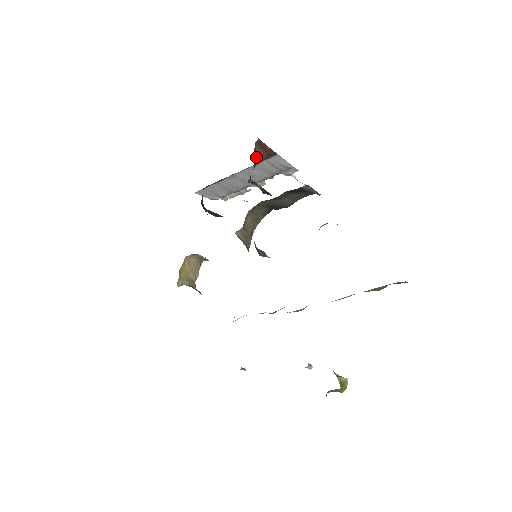
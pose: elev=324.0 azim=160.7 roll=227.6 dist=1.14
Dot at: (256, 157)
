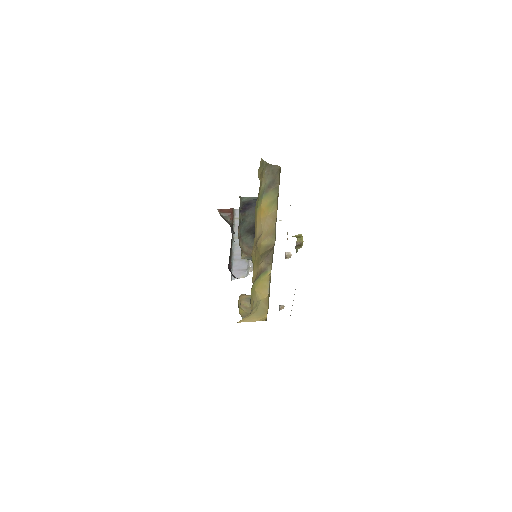
Dot at: (226, 220)
